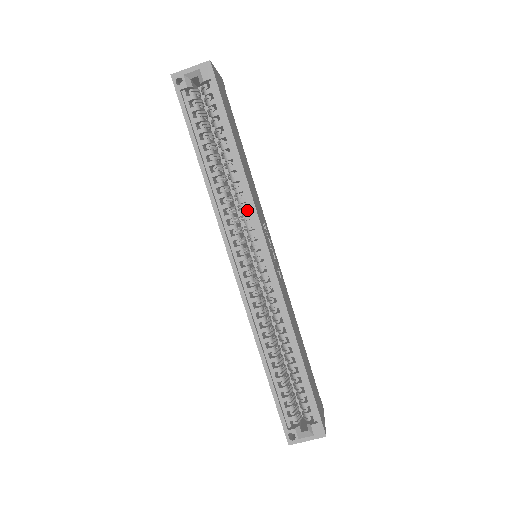
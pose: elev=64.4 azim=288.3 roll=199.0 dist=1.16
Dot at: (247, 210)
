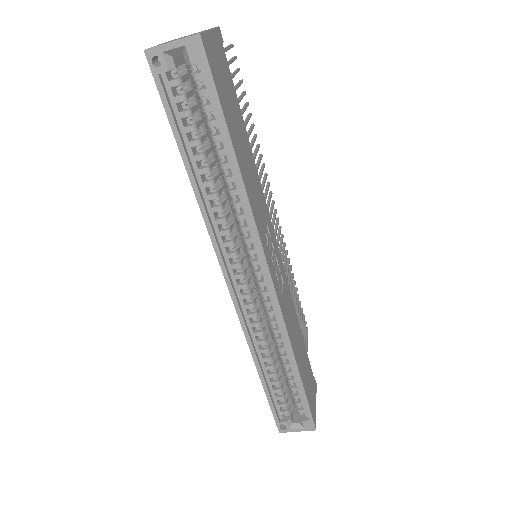
Dot at: (247, 228)
